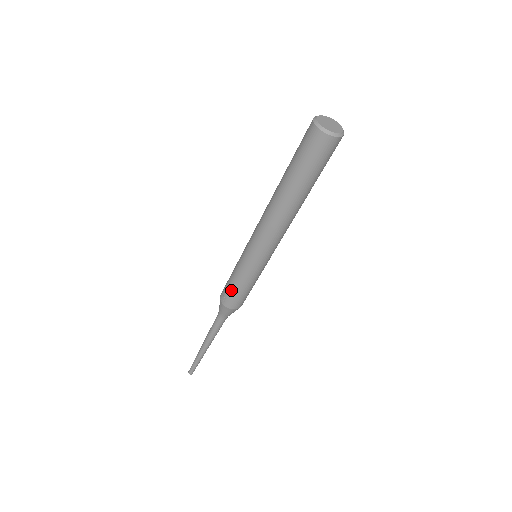
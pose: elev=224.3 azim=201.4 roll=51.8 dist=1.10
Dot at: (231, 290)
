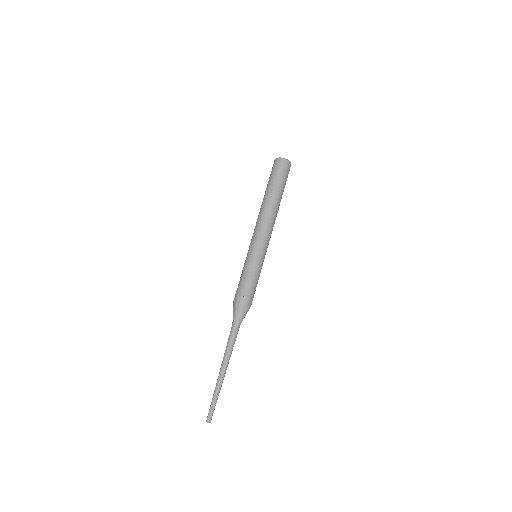
Dot at: (247, 286)
